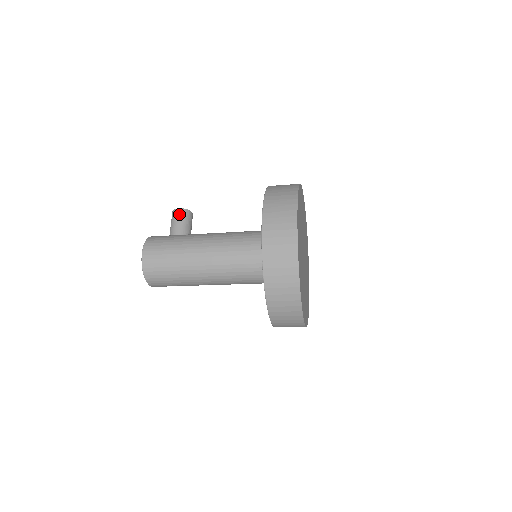
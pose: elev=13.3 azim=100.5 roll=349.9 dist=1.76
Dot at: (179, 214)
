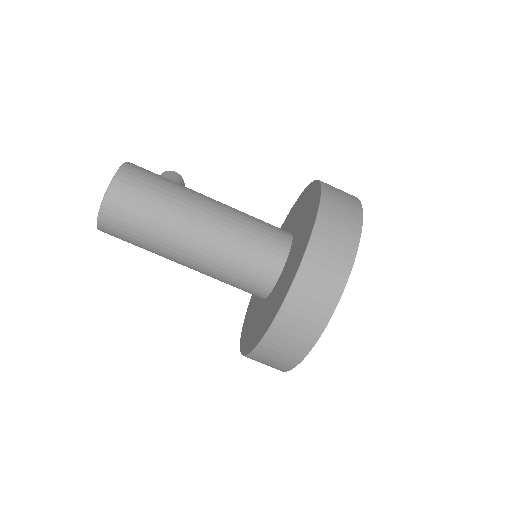
Dot at: (174, 175)
